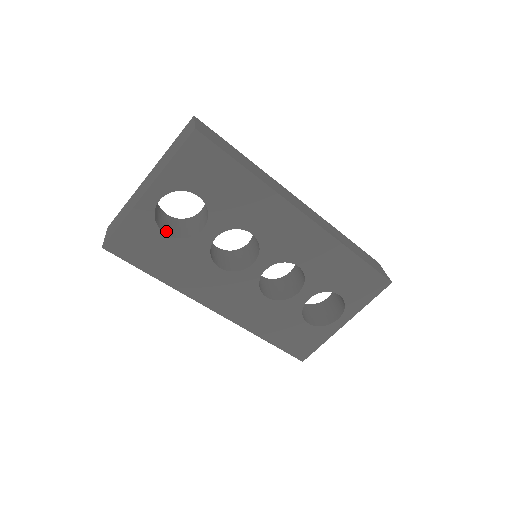
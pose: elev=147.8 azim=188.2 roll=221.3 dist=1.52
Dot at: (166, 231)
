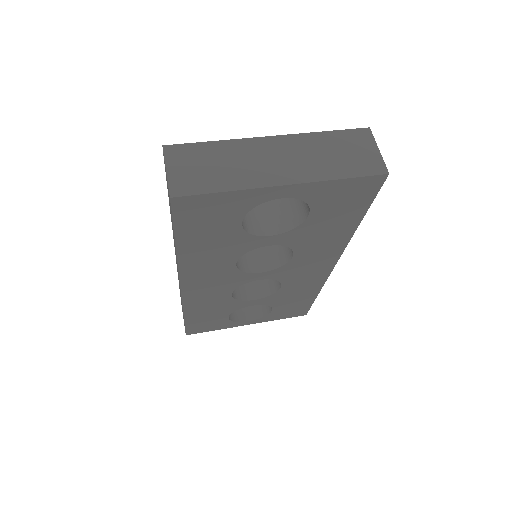
Dot at: occluded
